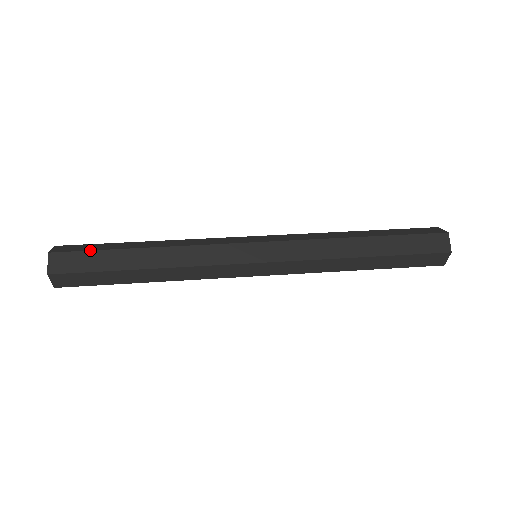
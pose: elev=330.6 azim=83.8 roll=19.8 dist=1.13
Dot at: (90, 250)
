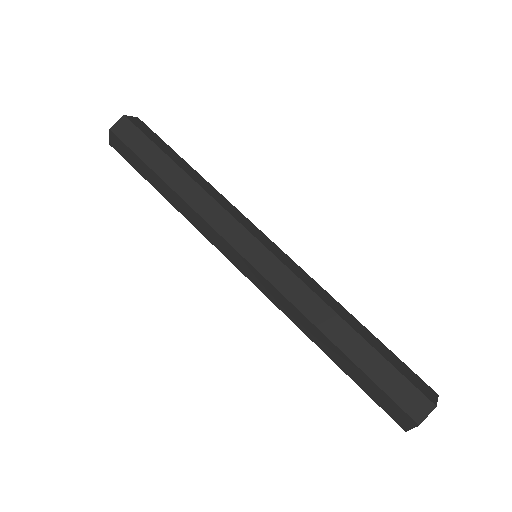
Dot at: (149, 137)
